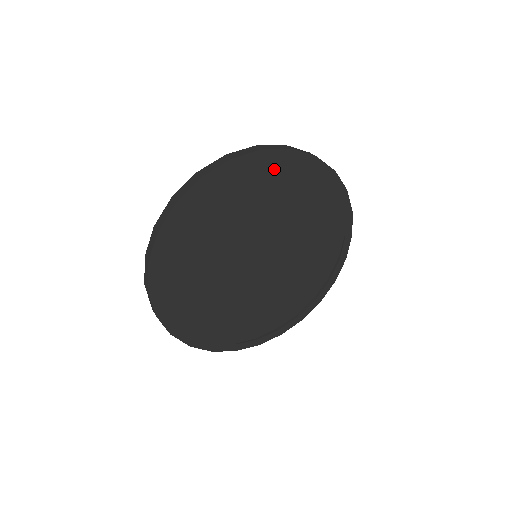
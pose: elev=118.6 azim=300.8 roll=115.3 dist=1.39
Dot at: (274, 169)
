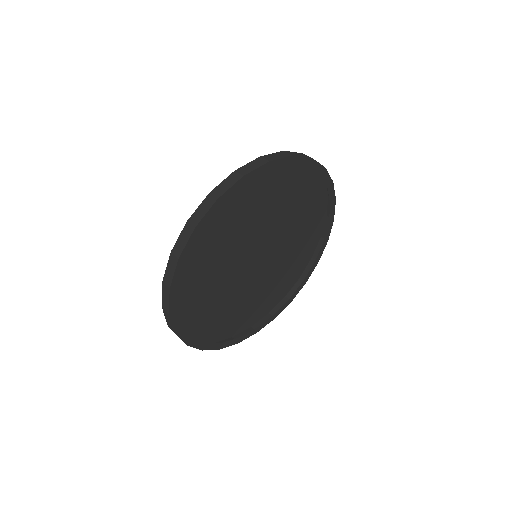
Dot at: (274, 175)
